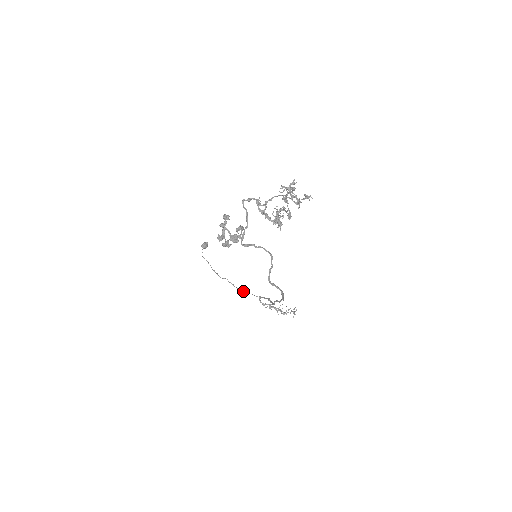
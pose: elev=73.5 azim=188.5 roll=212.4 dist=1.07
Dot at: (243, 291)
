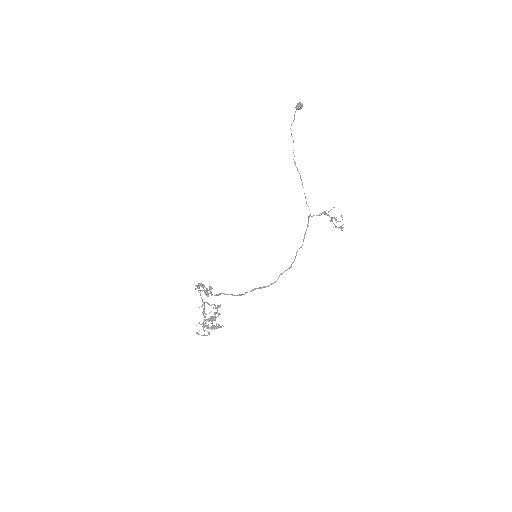
Dot at: (305, 196)
